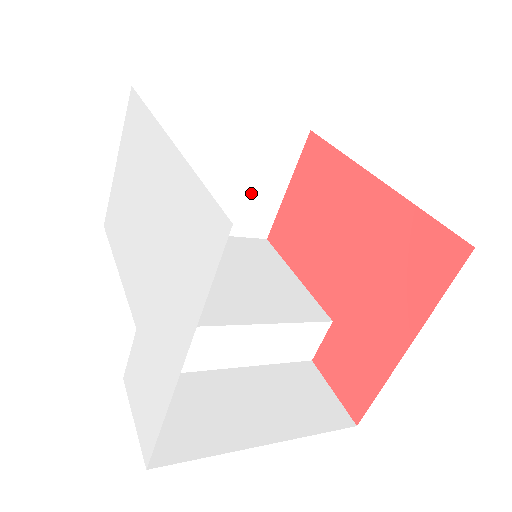
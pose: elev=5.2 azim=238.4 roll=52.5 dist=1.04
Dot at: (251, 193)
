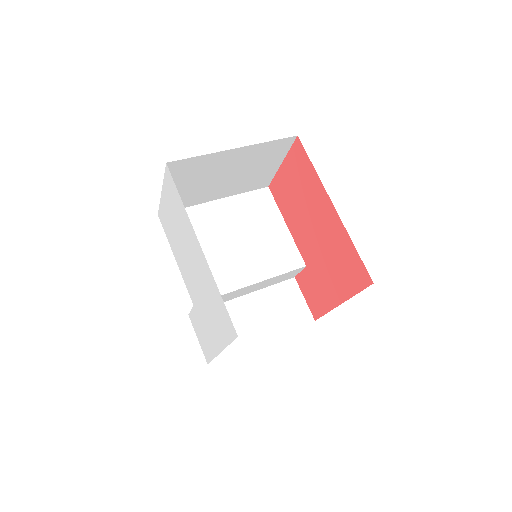
Dot at: (254, 173)
